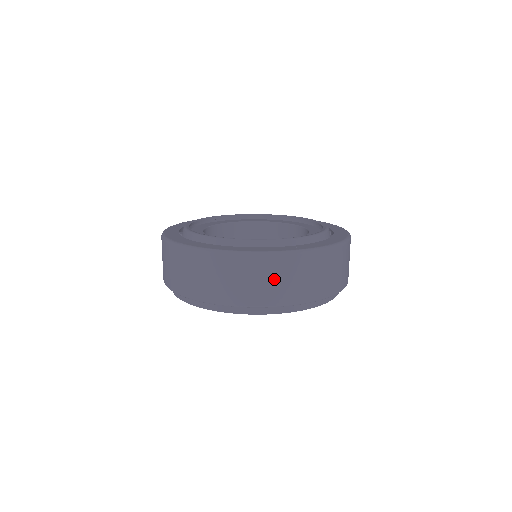
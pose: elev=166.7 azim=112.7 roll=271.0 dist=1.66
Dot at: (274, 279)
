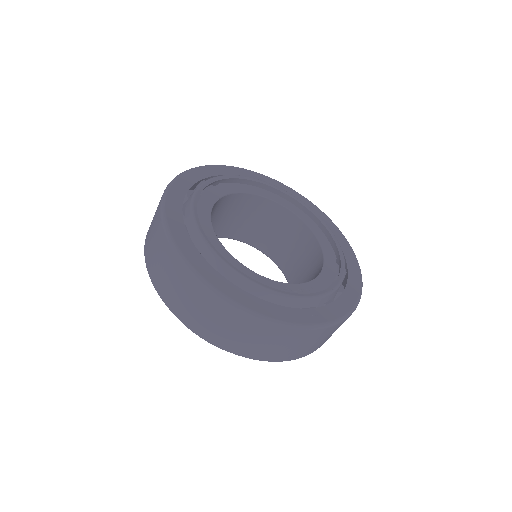
Dot at: (285, 345)
